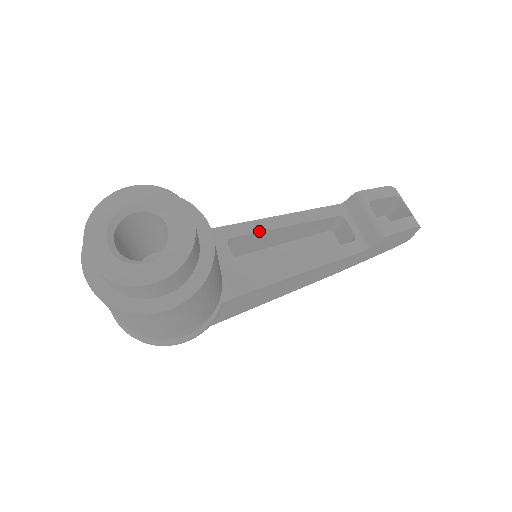
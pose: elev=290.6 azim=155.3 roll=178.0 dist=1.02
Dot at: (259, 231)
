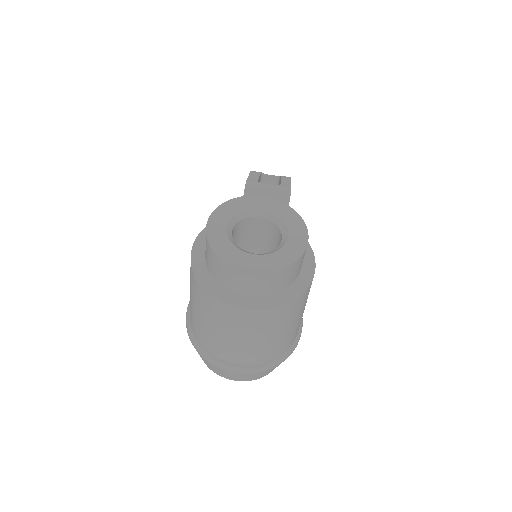
Dot at: occluded
